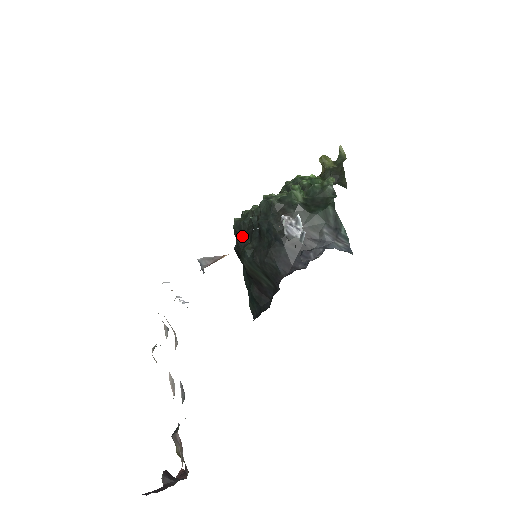
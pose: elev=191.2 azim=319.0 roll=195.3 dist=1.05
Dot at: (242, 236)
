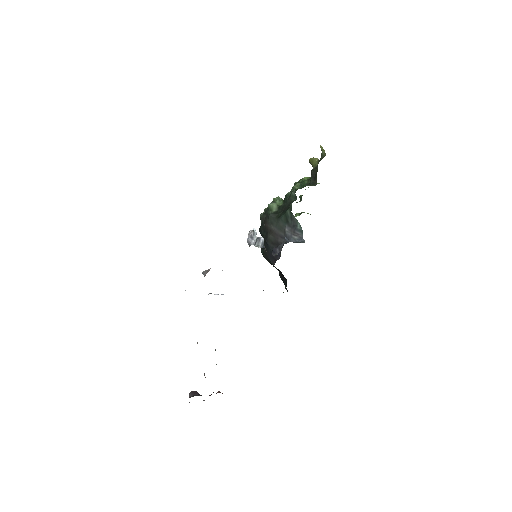
Dot at: occluded
